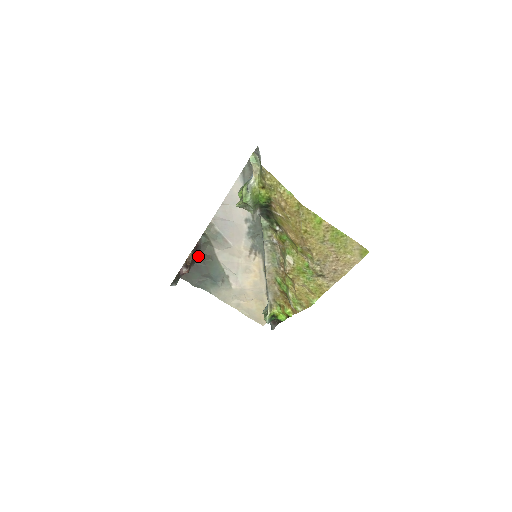
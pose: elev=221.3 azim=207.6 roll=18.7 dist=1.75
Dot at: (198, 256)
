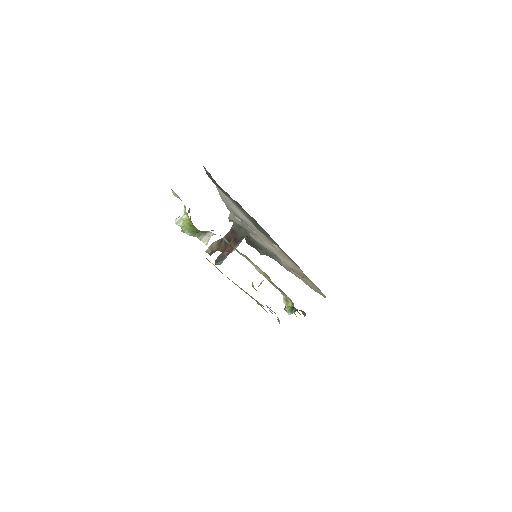
Dot at: (240, 237)
